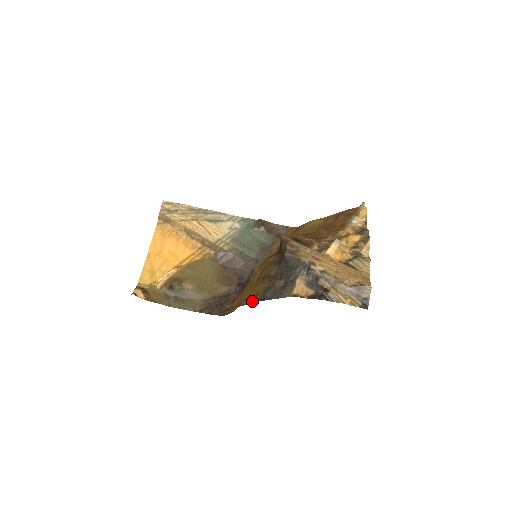
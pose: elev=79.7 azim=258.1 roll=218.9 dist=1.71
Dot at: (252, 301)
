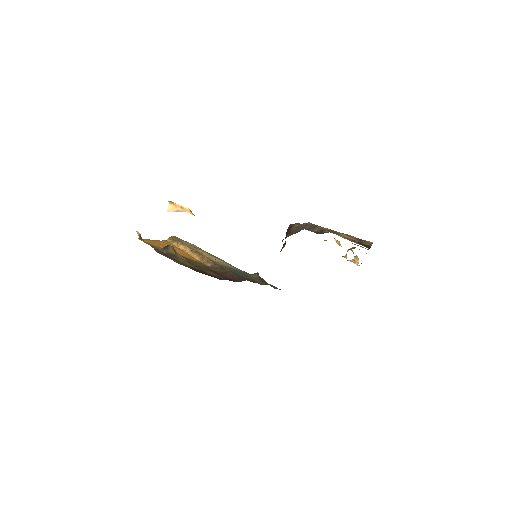
Dot at: occluded
